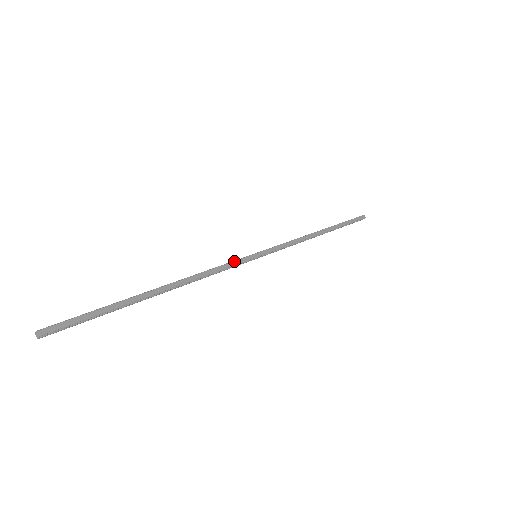
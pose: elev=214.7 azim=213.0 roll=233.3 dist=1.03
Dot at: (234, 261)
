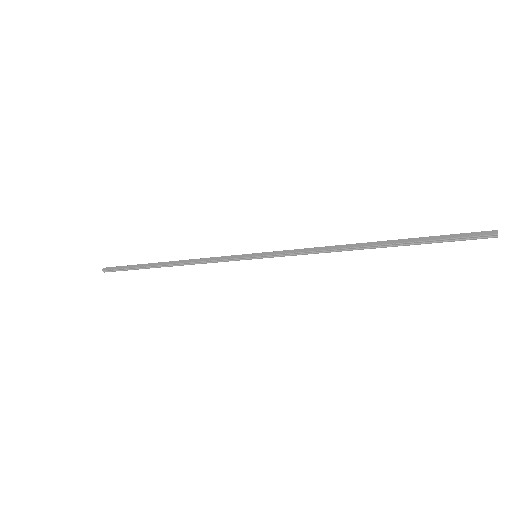
Dot at: (229, 256)
